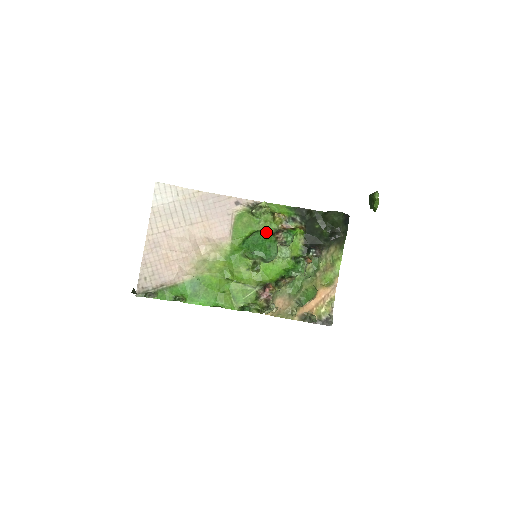
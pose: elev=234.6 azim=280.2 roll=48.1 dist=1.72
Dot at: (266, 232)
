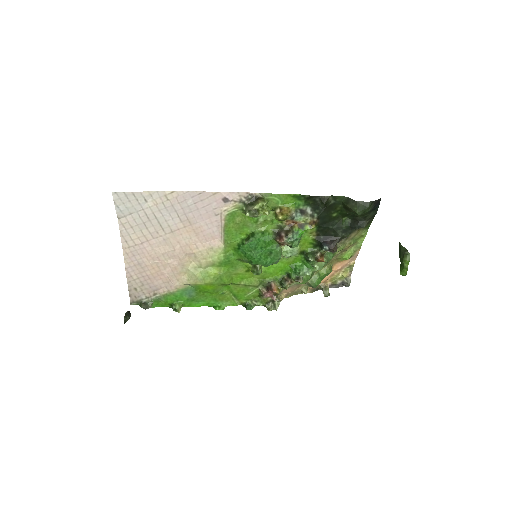
Dot at: (266, 236)
